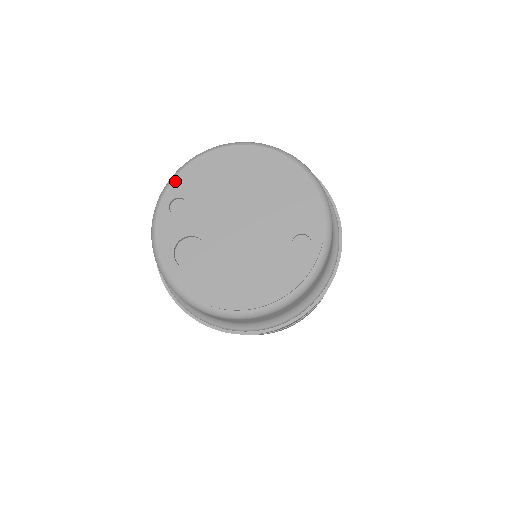
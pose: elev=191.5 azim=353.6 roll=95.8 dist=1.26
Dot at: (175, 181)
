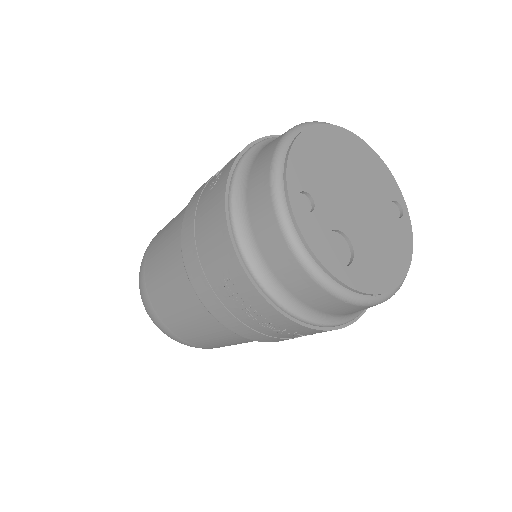
Dot at: (289, 173)
